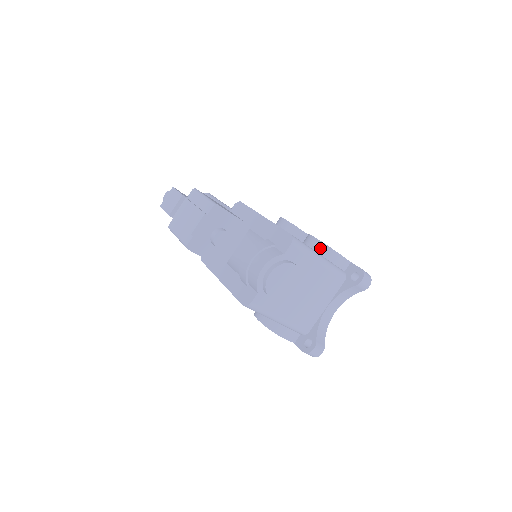
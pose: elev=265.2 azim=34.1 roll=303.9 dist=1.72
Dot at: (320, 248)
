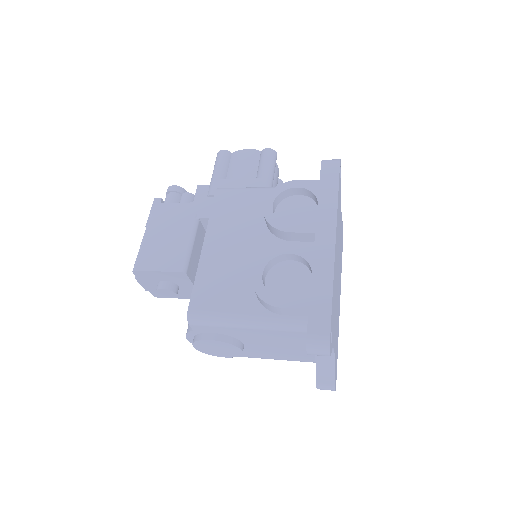
Dot at: occluded
